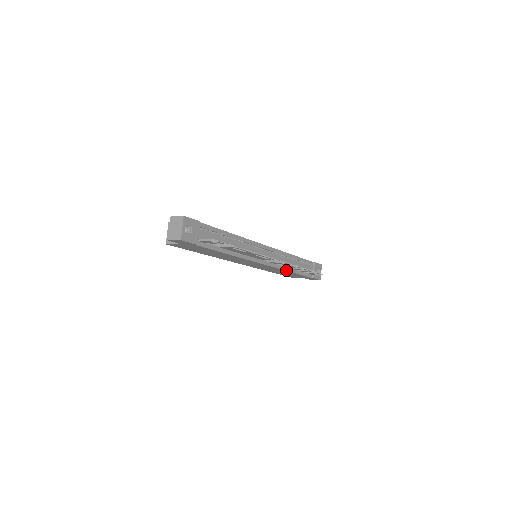
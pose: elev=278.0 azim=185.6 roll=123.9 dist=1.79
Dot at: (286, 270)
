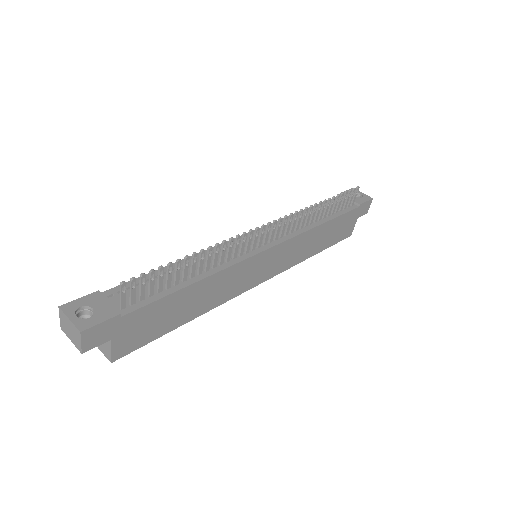
Dot at: (310, 229)
